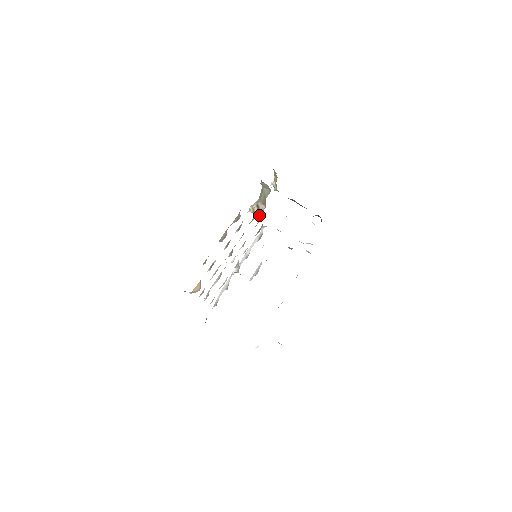
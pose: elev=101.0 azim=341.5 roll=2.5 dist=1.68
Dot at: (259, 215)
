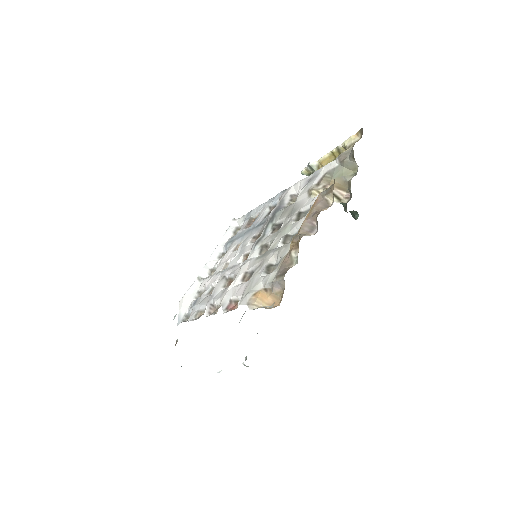
Dot at: occluded
